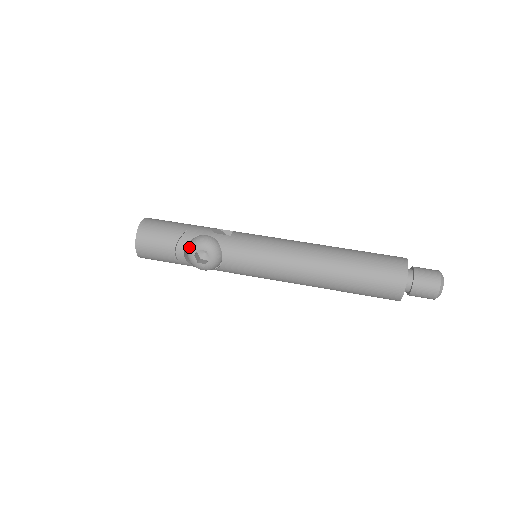
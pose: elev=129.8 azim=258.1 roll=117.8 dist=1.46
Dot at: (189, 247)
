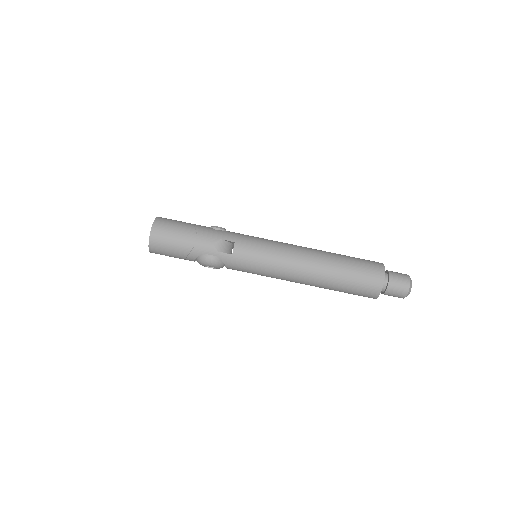
Dot at: (197, 261)
